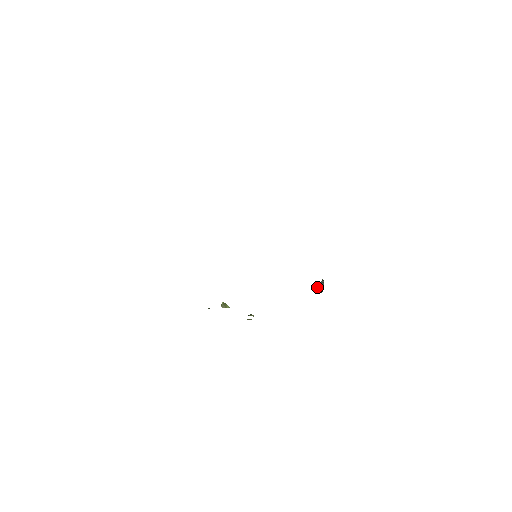
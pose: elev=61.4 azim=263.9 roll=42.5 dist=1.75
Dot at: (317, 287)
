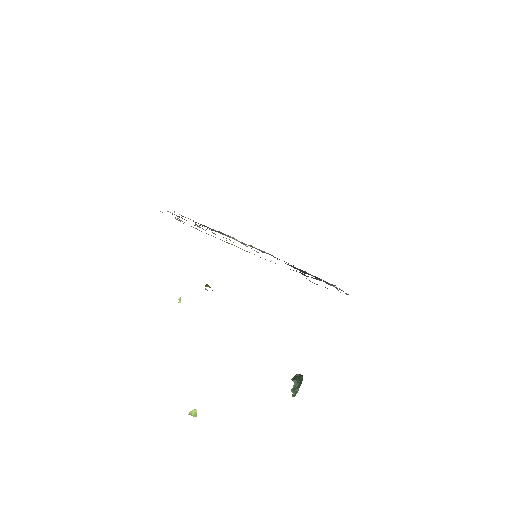
Dot at: (294, 379)
